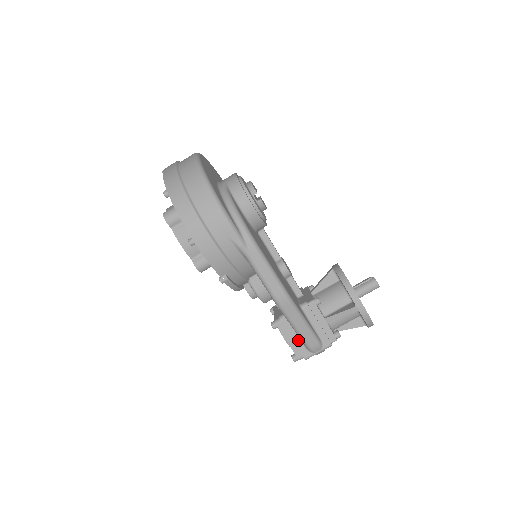
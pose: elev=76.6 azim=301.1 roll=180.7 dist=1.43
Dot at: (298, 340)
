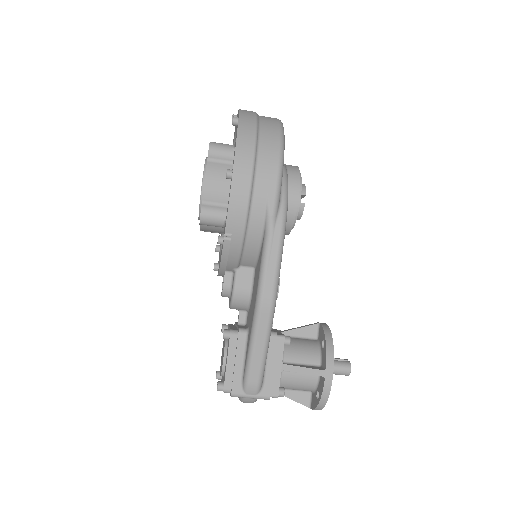
Dot at: (240, 367)
